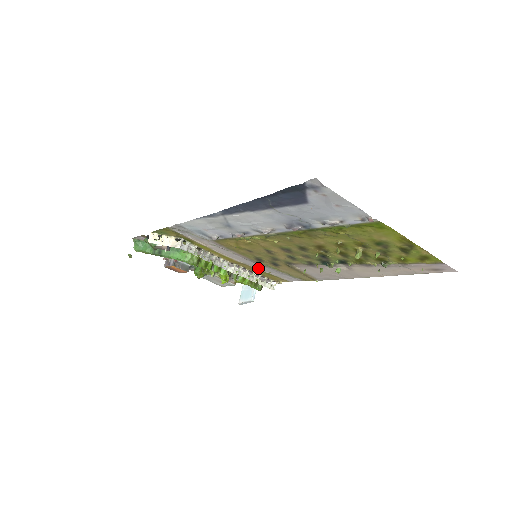
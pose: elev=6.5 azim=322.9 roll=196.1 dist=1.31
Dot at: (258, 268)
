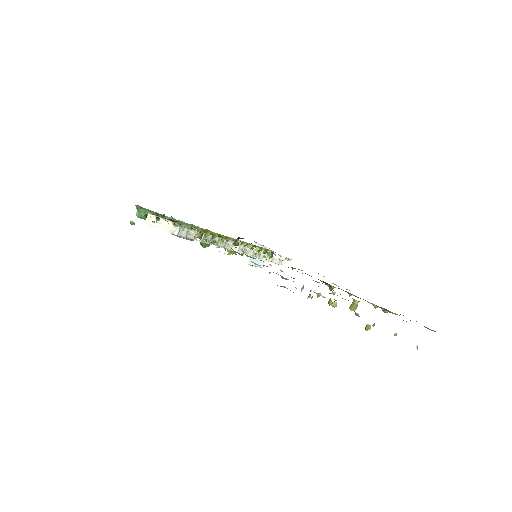
Dot at: occluded
